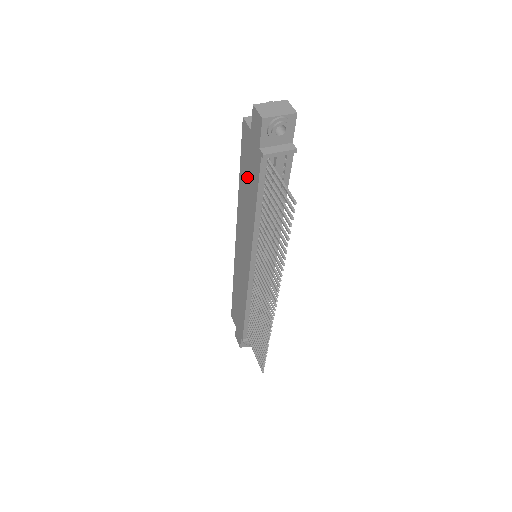
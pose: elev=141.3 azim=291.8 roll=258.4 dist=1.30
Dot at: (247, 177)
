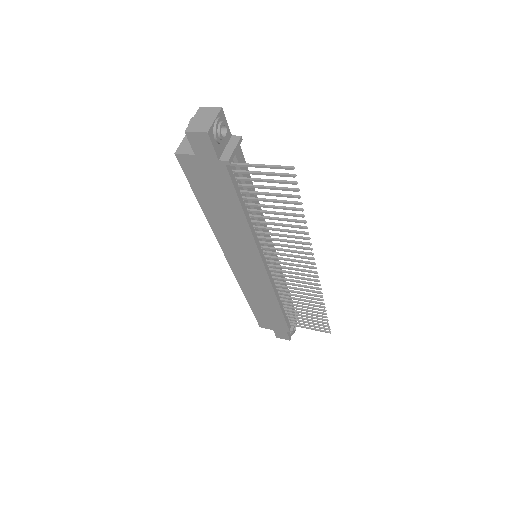
Dot at: (214, 198)
